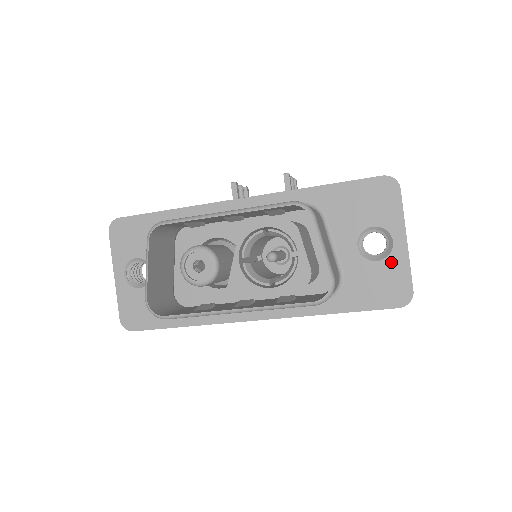
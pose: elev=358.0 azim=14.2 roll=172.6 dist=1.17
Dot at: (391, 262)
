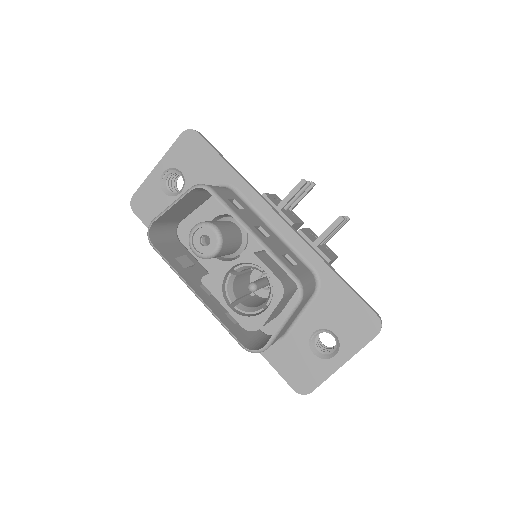
Dot at: (320, 364)
